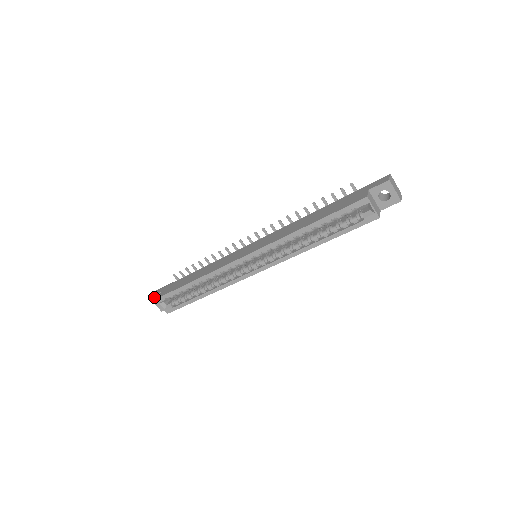
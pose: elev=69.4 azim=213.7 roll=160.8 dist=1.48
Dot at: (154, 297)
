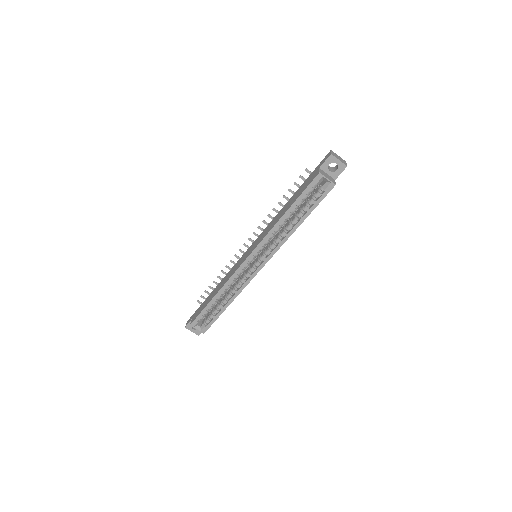
Dot at: (188, 325)
